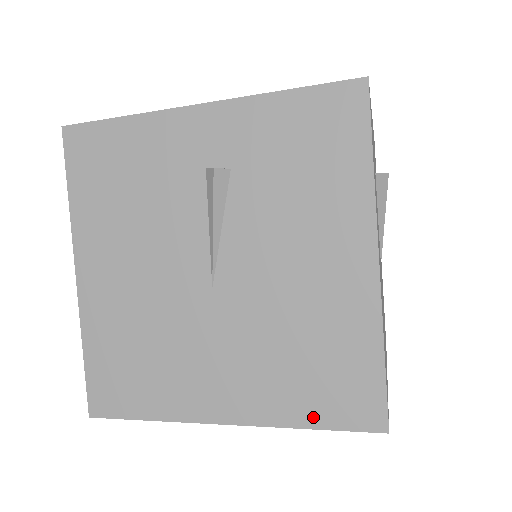
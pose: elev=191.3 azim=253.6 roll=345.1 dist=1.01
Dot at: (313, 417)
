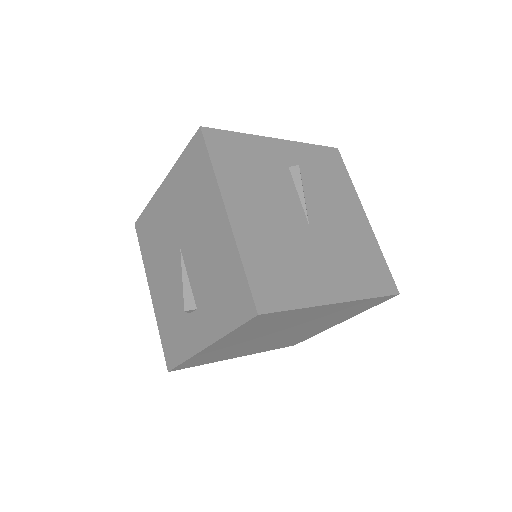
Dot at: (373, 291)
